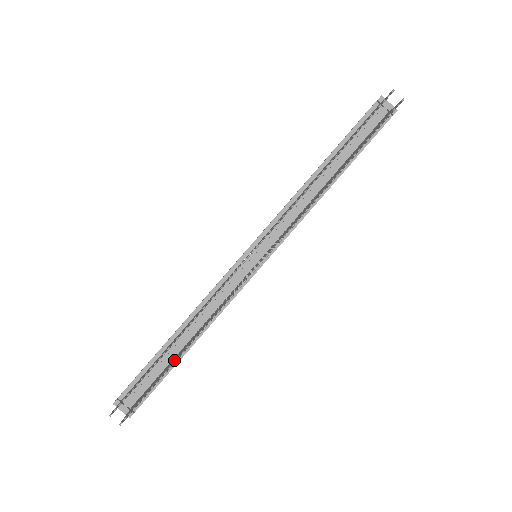
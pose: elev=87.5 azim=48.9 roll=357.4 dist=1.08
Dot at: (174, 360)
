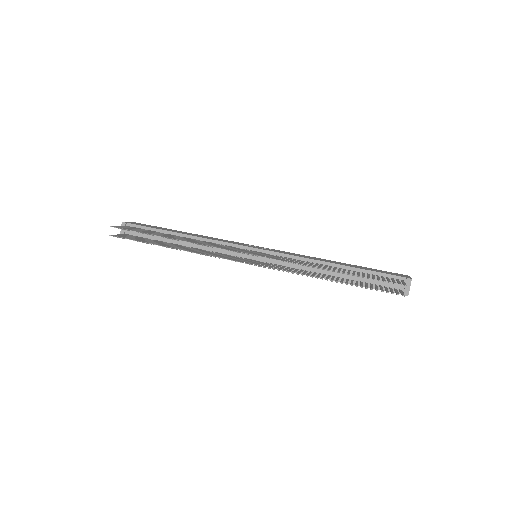
Dot at: (161, 244)
